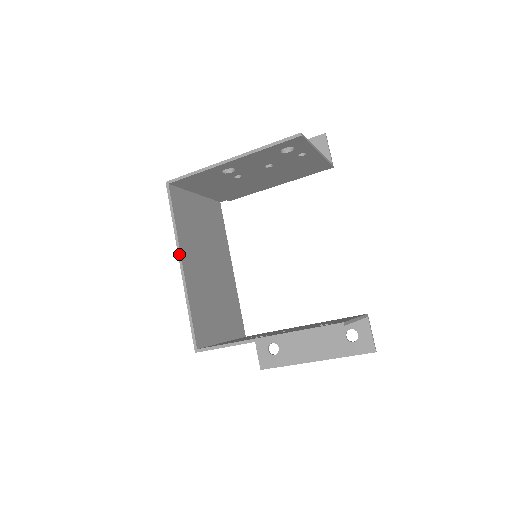
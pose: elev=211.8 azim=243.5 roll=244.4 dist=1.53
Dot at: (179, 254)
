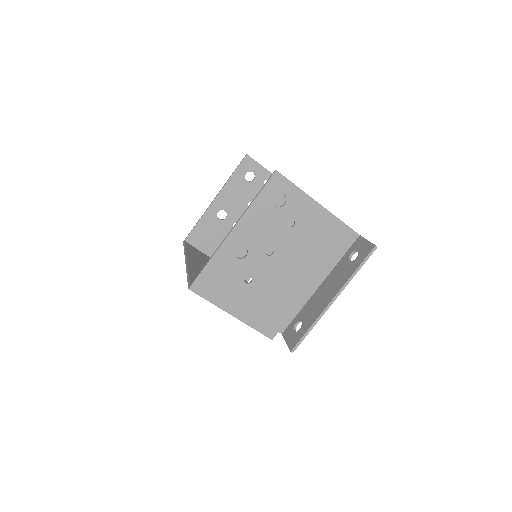
Dot at: (185, 258)
